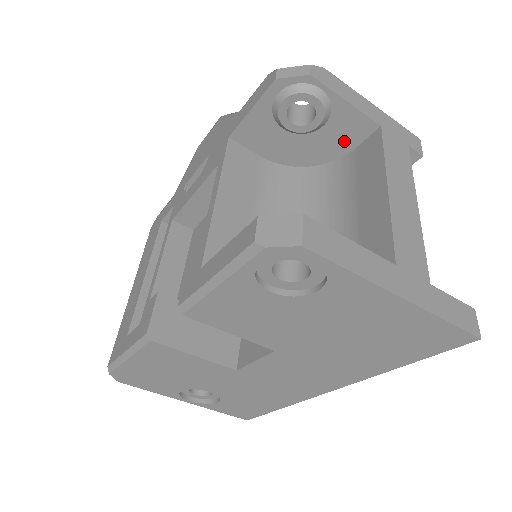
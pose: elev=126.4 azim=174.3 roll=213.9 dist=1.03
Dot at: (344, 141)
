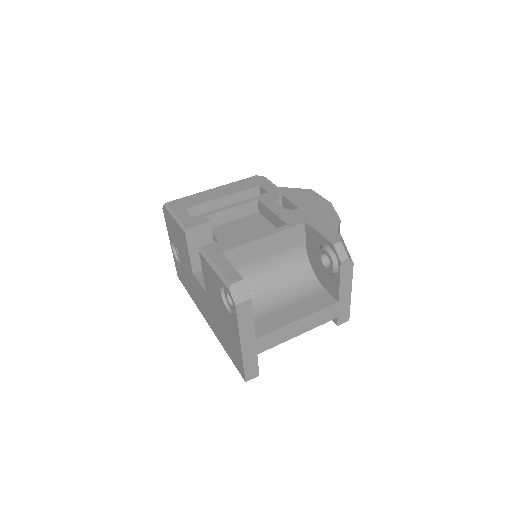
Dot at: (327, 284)
